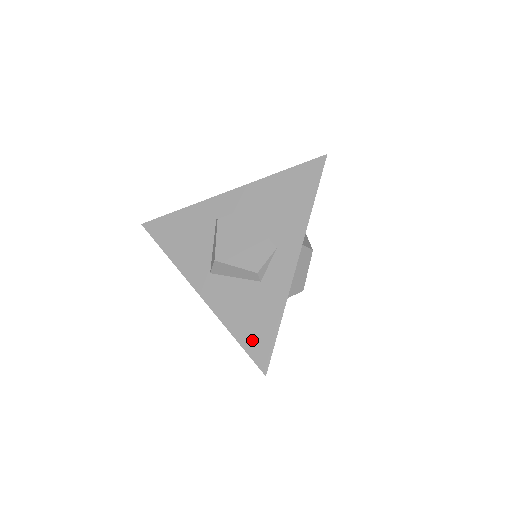
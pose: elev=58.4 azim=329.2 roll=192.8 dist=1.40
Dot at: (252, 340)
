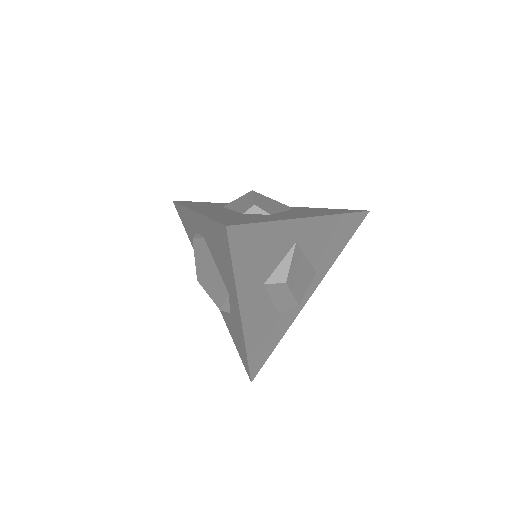
Dot at: (239, 351)
